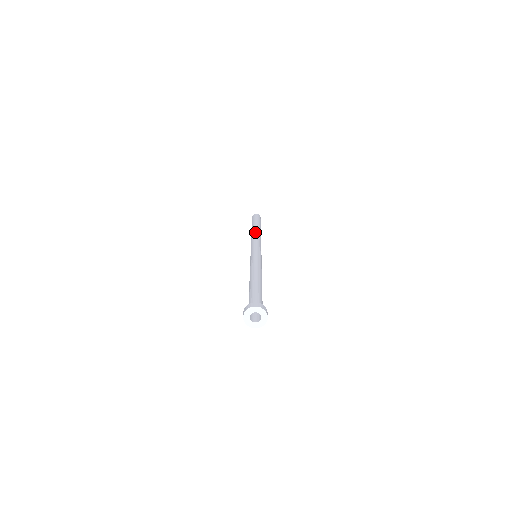
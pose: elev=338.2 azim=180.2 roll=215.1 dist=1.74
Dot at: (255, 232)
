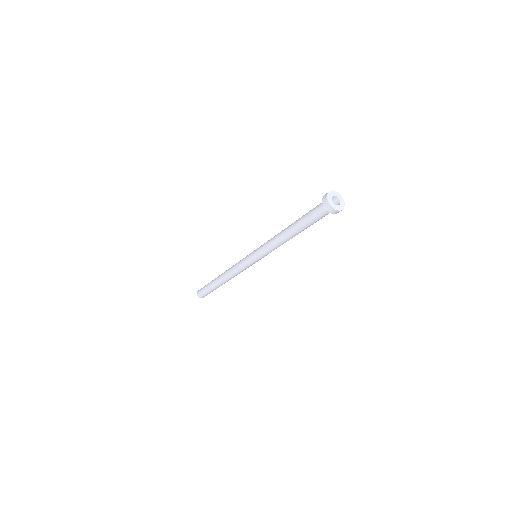
Dot at: occluded
